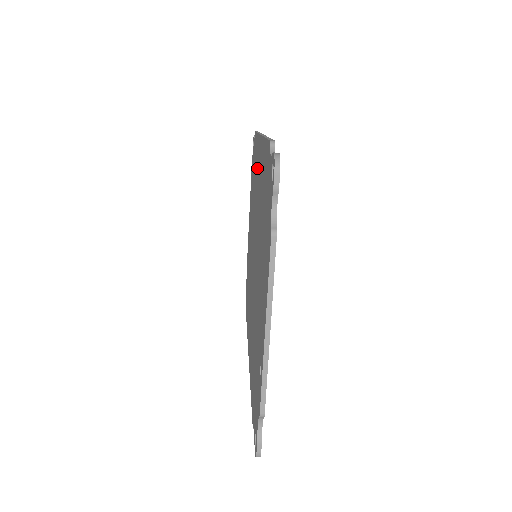
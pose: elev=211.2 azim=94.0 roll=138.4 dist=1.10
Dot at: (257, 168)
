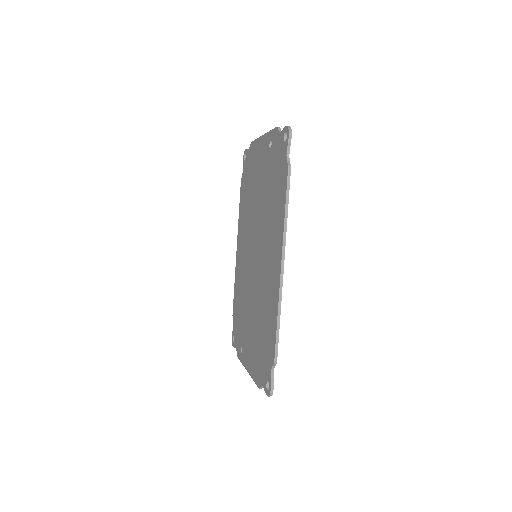
Dot at: (274, 243)
